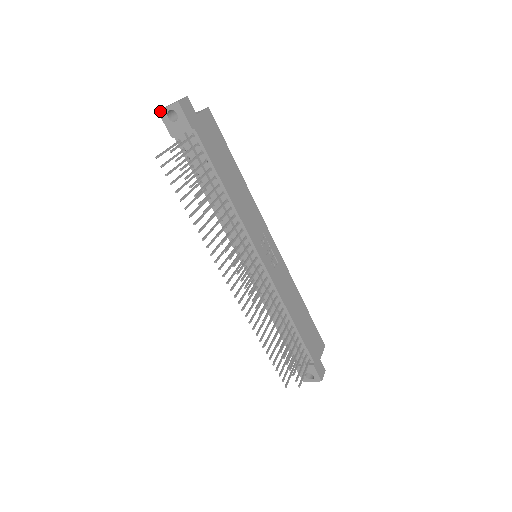
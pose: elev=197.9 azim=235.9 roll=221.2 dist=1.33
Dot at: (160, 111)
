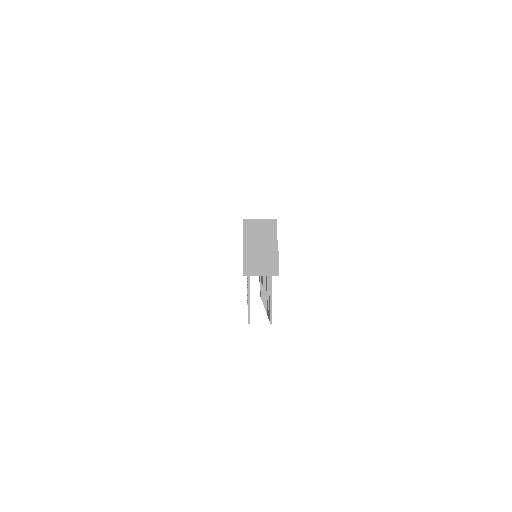
Dot at: occluded
